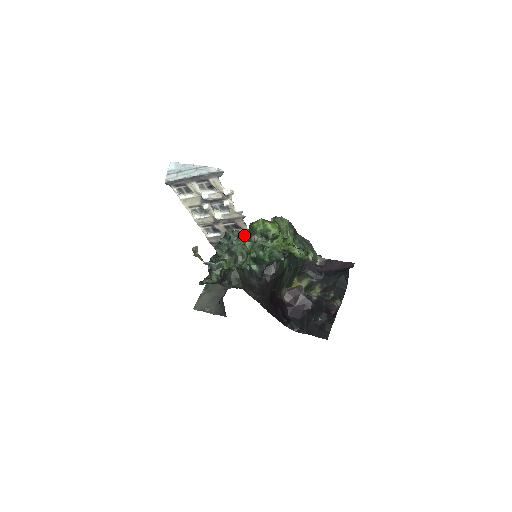
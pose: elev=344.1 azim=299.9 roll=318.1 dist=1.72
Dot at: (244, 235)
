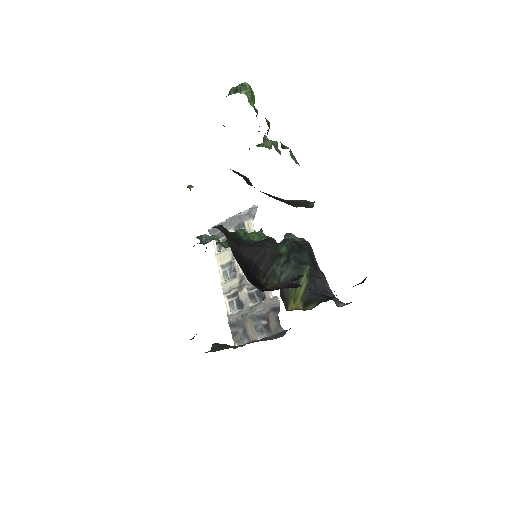
Dot at: occluded
